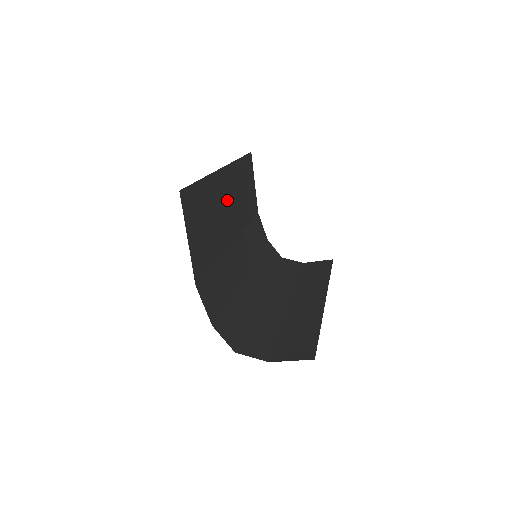
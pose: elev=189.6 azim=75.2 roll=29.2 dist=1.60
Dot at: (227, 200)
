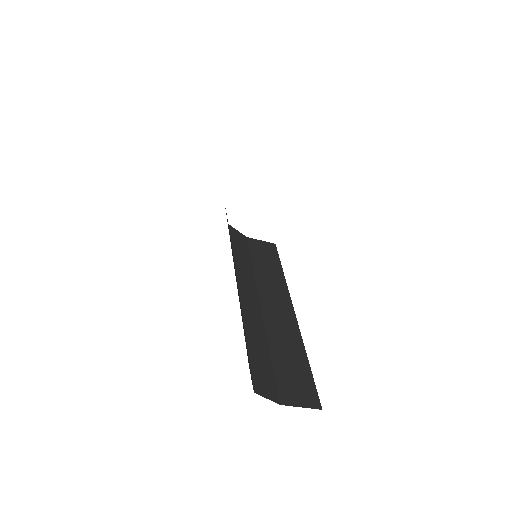
Dot at: occluded
